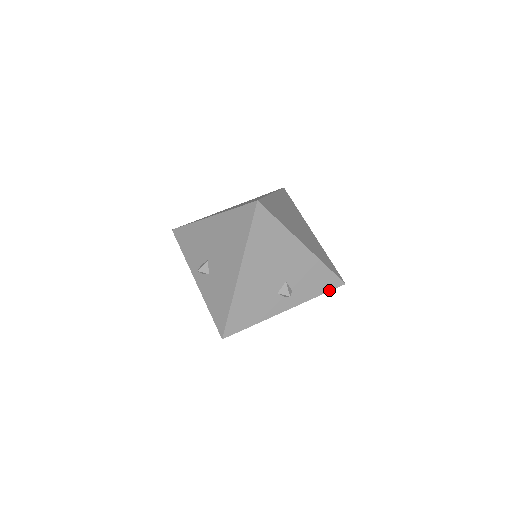
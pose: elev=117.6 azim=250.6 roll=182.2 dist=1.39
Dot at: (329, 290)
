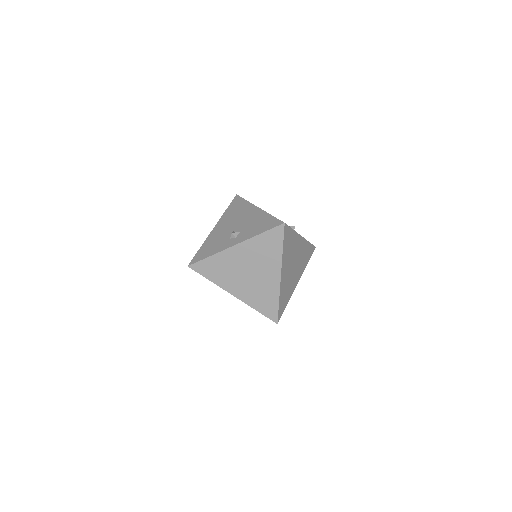
Dot at: (311, 244)
